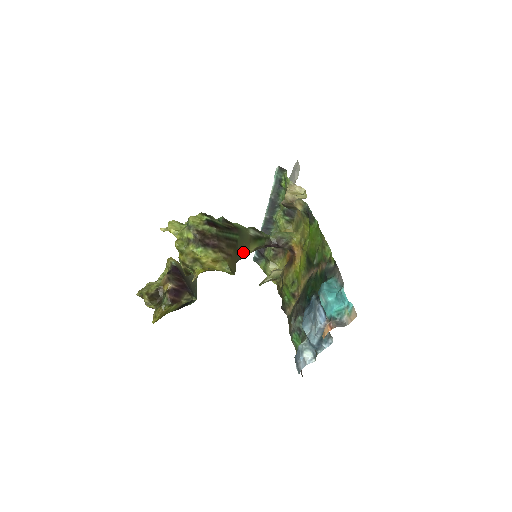
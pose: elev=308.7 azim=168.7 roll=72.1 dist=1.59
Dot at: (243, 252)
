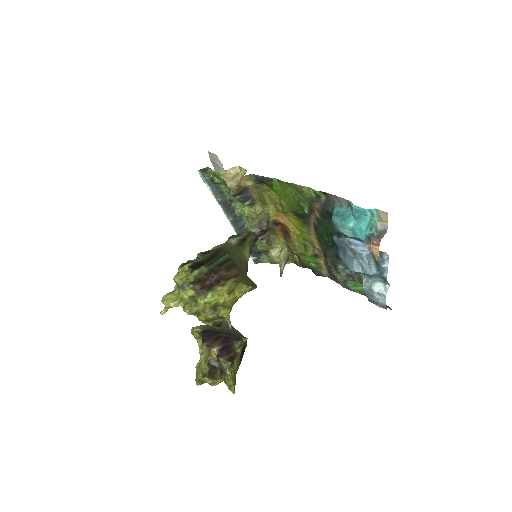
Dot at: (243, 263)
